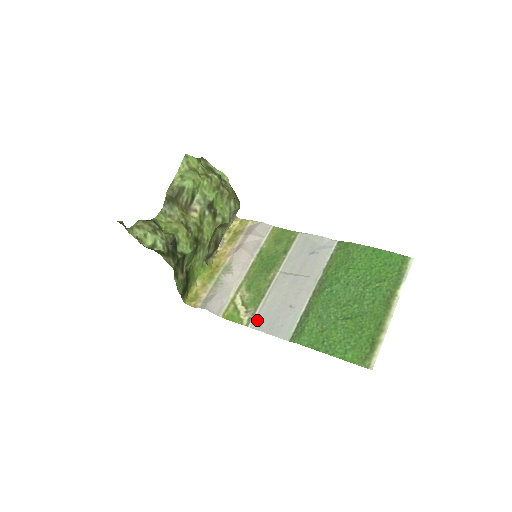
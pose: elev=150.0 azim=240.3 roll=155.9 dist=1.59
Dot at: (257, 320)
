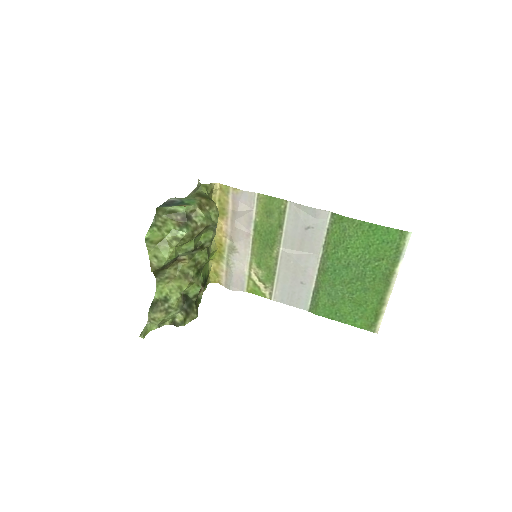
Dot at: (277, 295)
